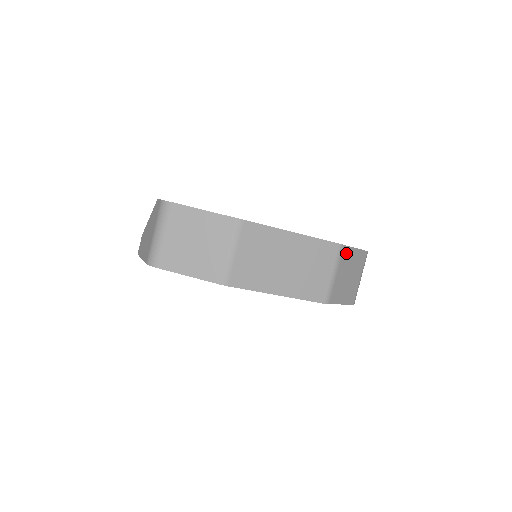
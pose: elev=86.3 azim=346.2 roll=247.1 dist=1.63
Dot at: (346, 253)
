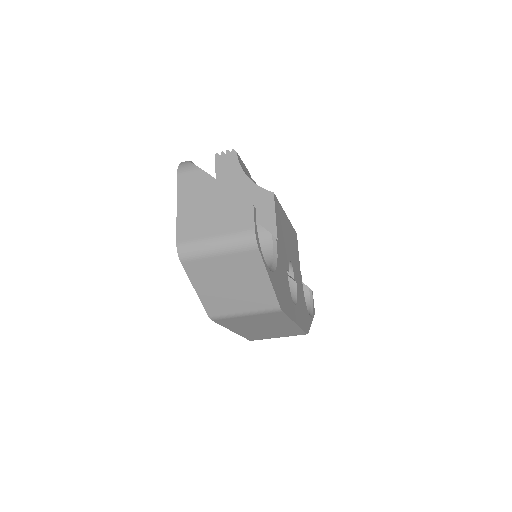
Dot at: occluded
